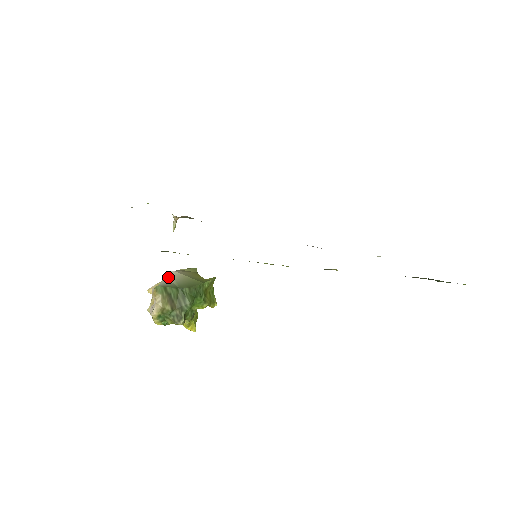
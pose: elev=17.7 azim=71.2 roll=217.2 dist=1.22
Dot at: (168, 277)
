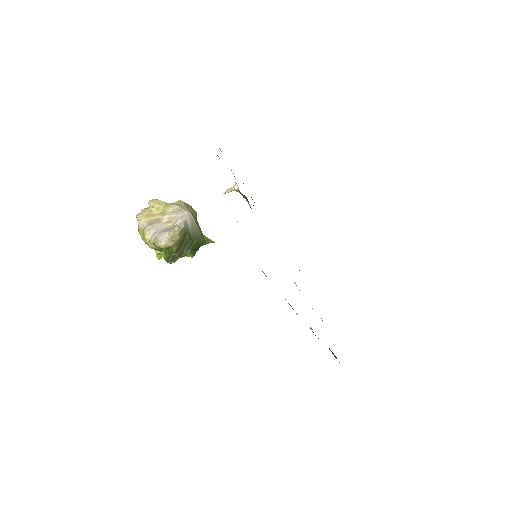
Dot at: (187, 219)
